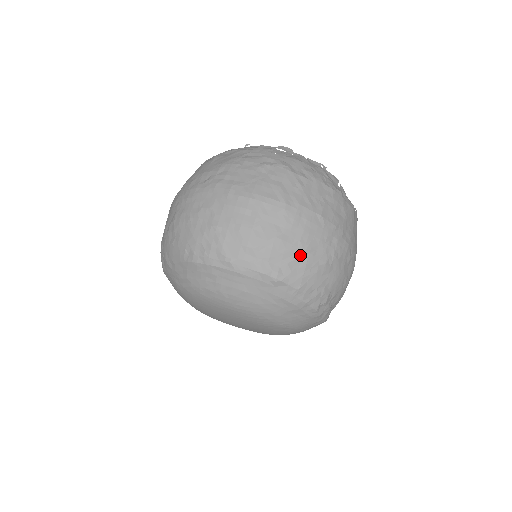
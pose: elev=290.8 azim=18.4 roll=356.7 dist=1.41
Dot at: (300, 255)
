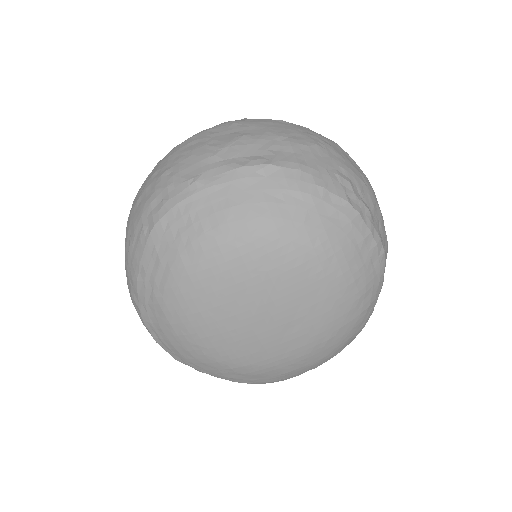
Dot at: (277, 141)
